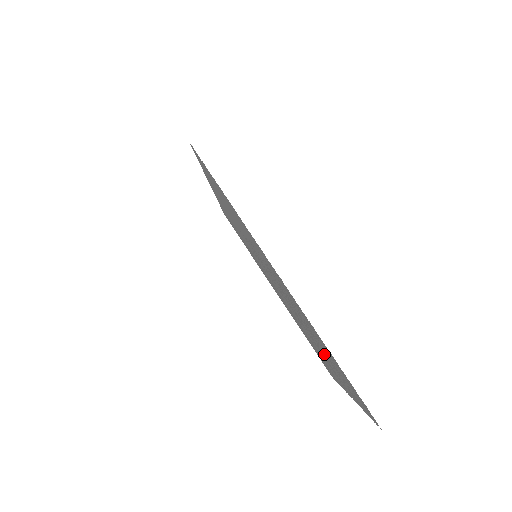
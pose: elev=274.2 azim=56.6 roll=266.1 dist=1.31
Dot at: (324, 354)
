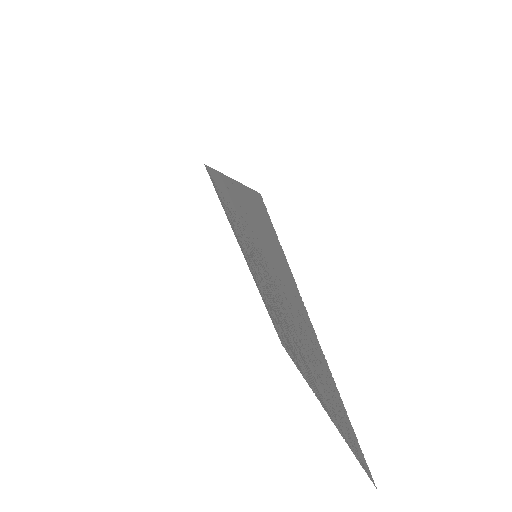
Dot at: (316, 381)
